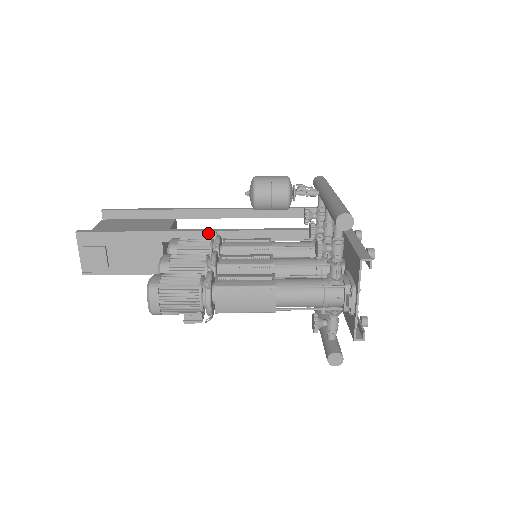
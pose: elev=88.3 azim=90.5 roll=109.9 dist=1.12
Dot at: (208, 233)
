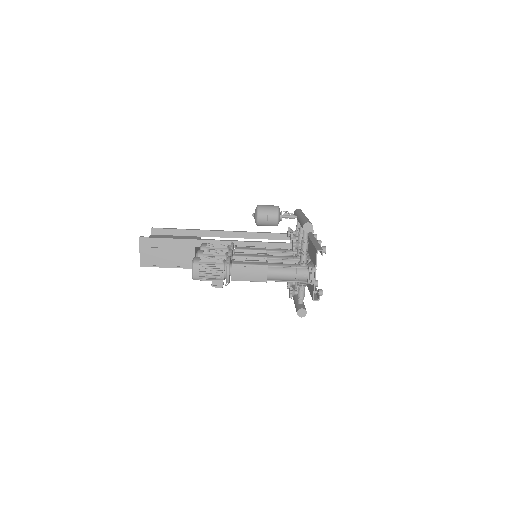
Dot at: (225, 242)
